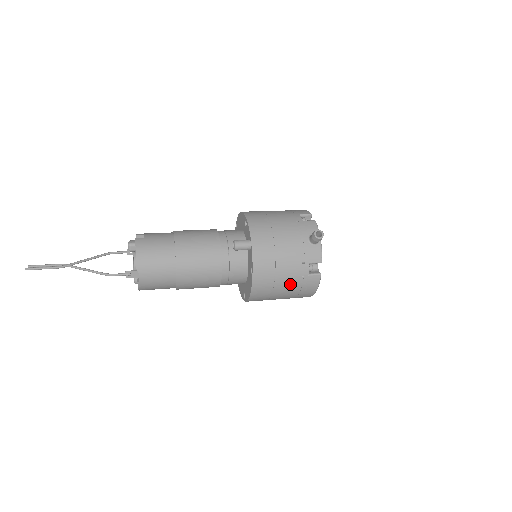
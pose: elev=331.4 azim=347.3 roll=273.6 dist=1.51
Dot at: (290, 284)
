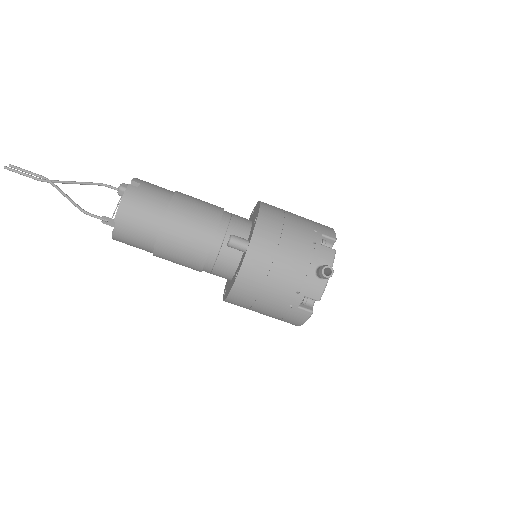
Dot at: (274, 307)
